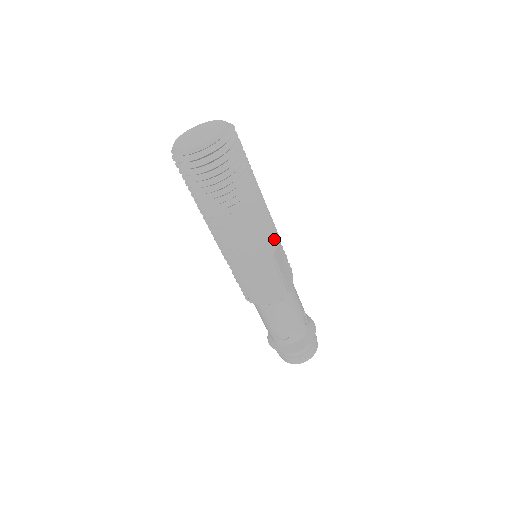
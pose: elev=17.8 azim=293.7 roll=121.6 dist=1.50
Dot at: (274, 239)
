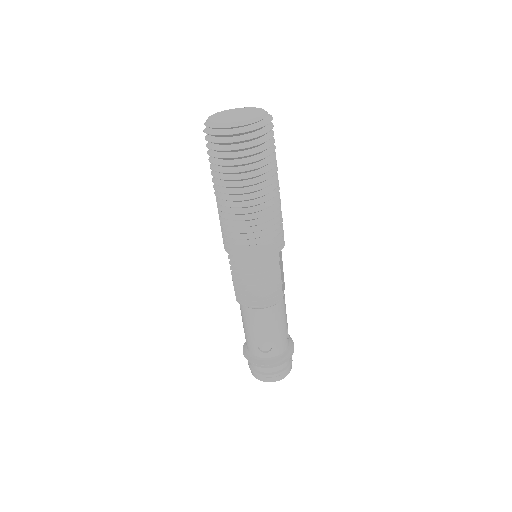
Dot at: (281, 238)
